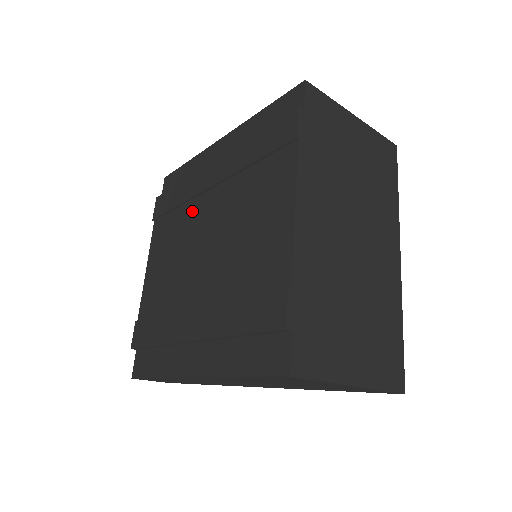
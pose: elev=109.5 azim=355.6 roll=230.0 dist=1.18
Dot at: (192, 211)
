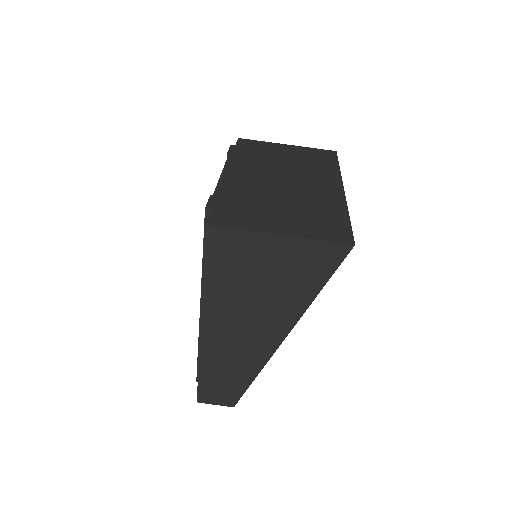
Dot at: occluded
